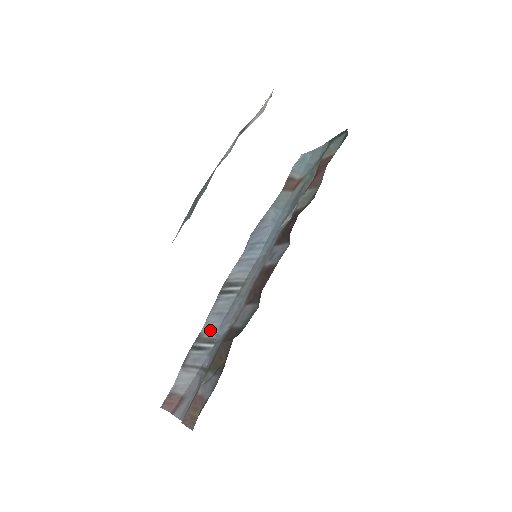
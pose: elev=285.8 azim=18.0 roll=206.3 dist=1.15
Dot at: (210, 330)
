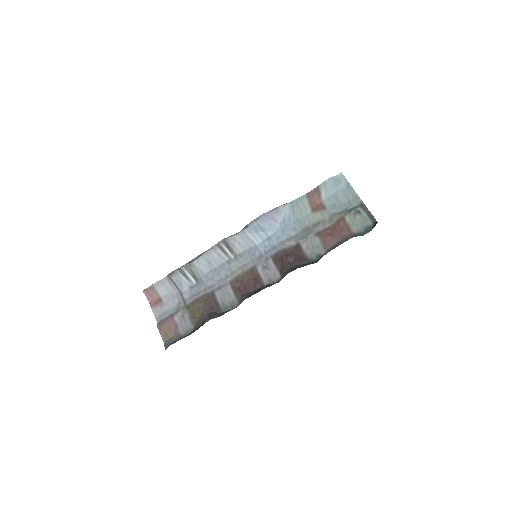
Dot at: (198, 269)
